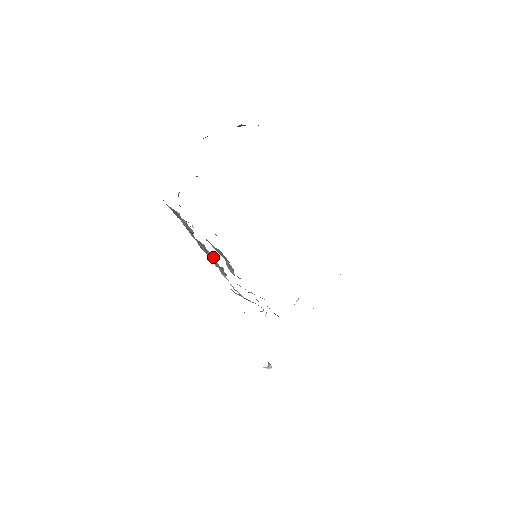
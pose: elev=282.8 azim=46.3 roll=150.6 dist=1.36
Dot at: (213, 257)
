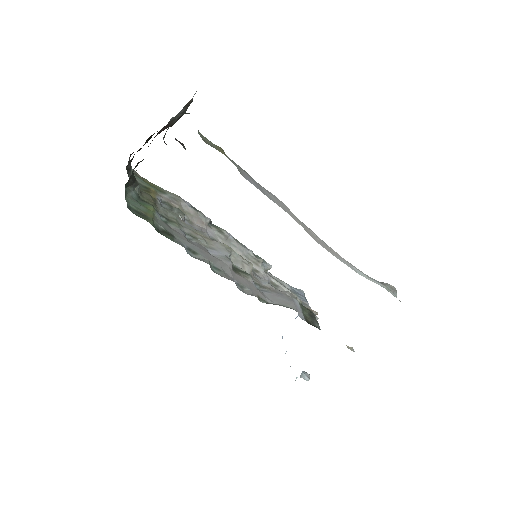
Dot at: (243, 247)
